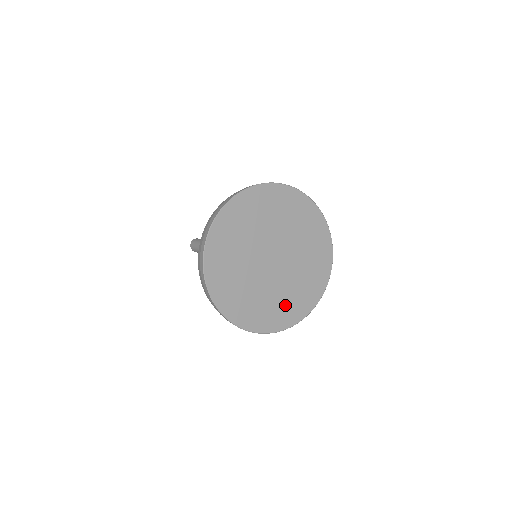
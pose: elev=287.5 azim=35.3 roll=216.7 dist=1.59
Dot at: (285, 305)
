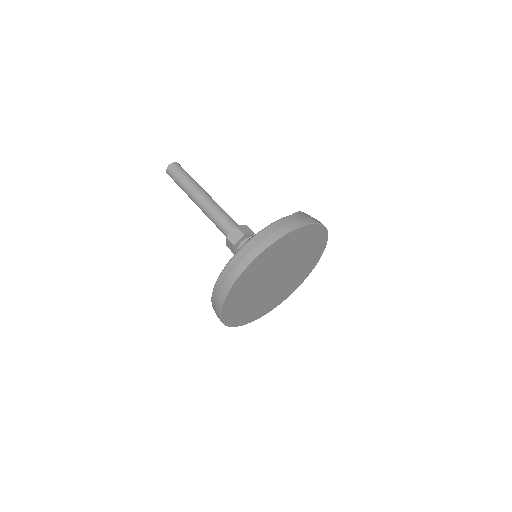
Dot at: (282, 293)
